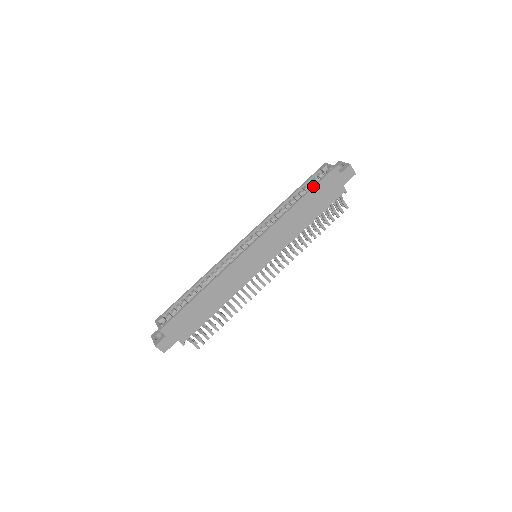
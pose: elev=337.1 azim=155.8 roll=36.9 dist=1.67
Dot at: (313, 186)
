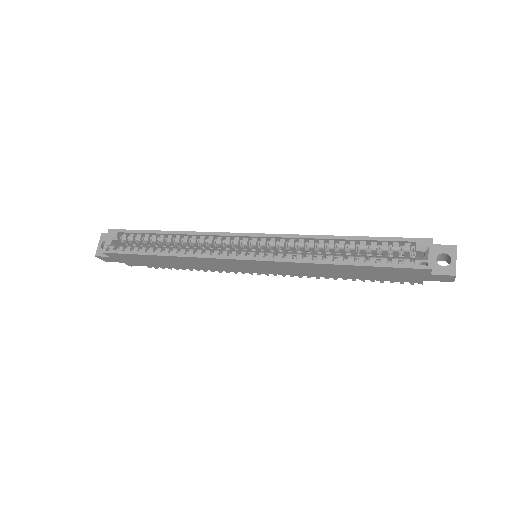
Dot at: (379, 264)
